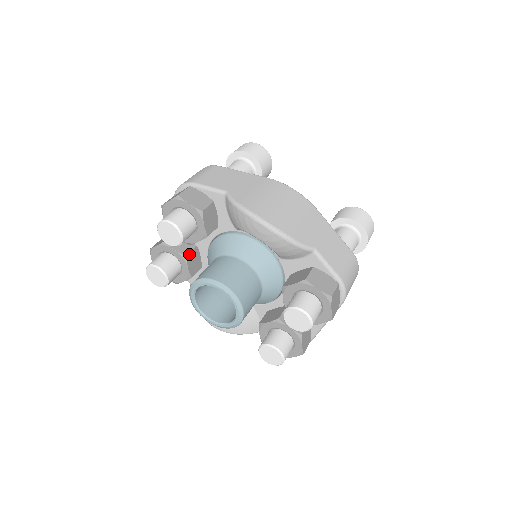
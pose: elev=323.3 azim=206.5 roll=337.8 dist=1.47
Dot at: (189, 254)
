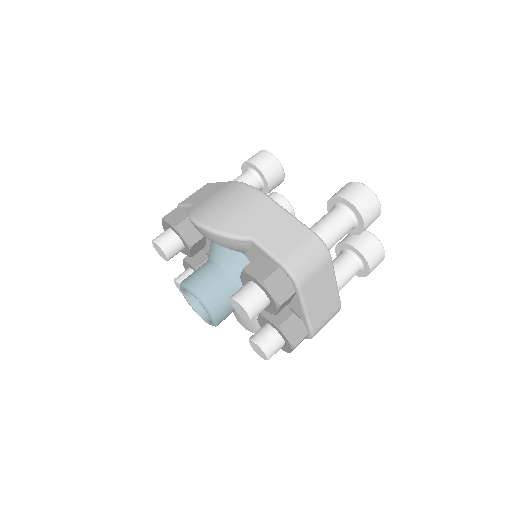
Dot at: (200, 265)
